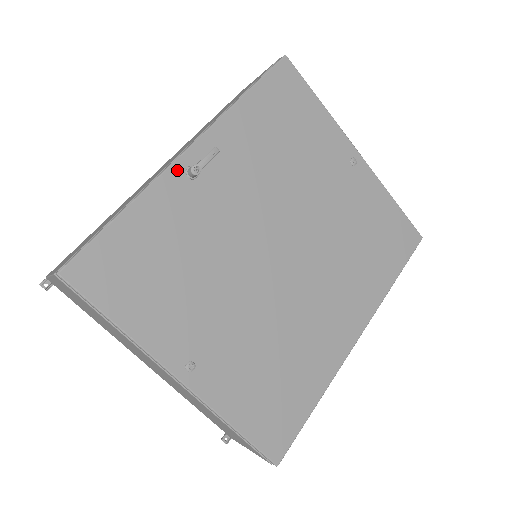
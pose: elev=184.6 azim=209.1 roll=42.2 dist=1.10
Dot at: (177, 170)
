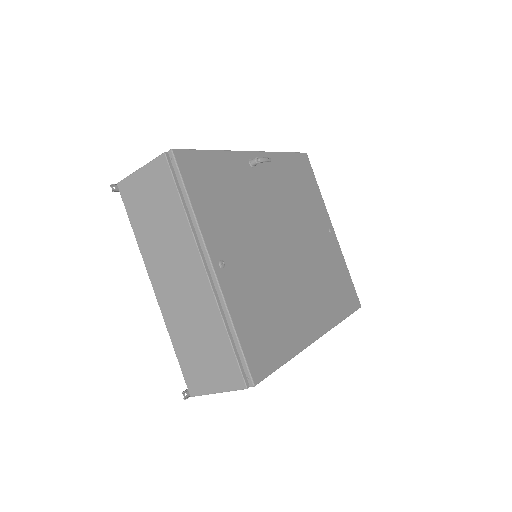
Dot at: (245, 156)
